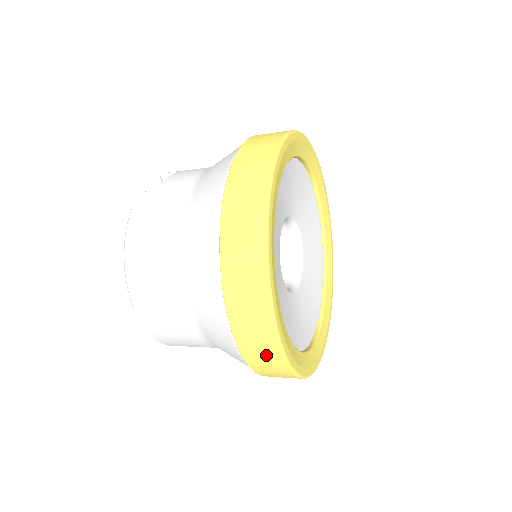
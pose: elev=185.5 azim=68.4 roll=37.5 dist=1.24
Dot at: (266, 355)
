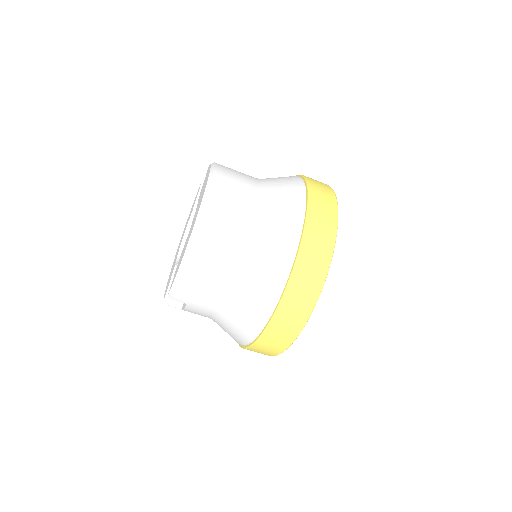
Dot at: (317, 261)
